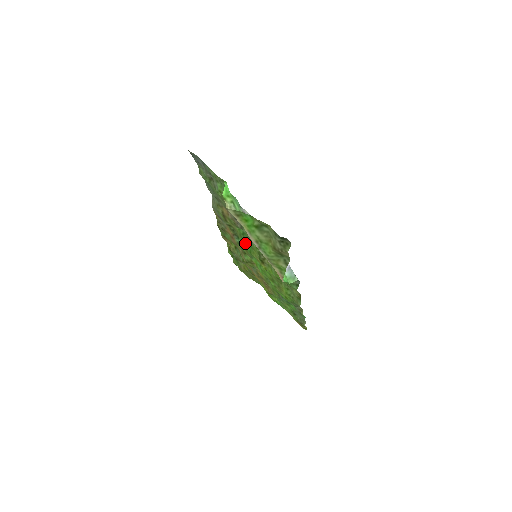
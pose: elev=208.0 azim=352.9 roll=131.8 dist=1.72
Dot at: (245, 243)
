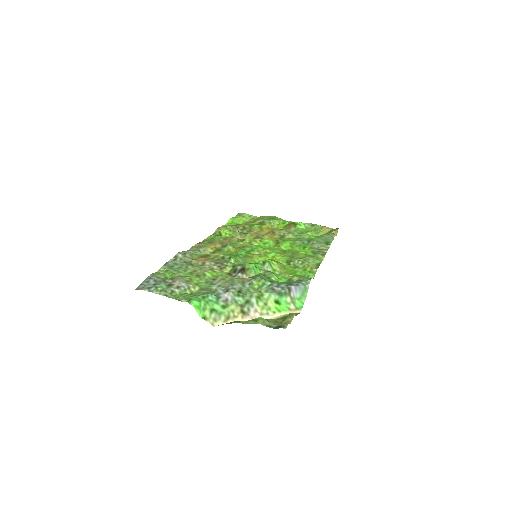
Dot at: (238, 251)
